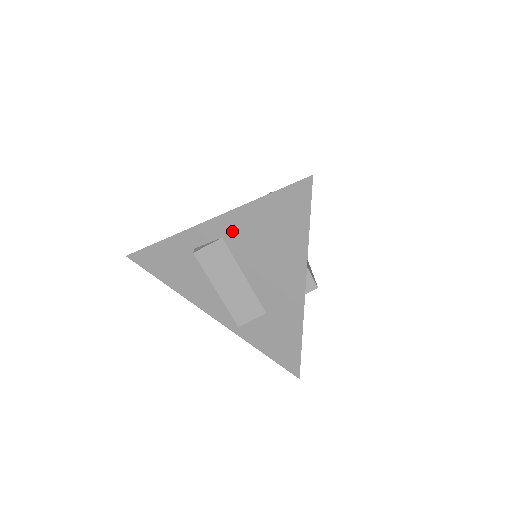
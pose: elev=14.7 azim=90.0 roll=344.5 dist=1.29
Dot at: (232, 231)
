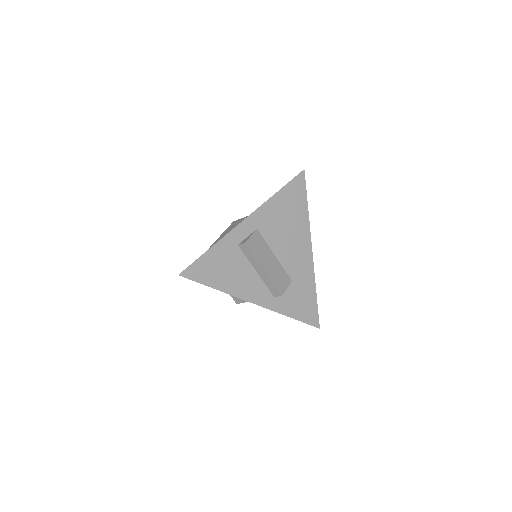
Dot at: (263, 221)
